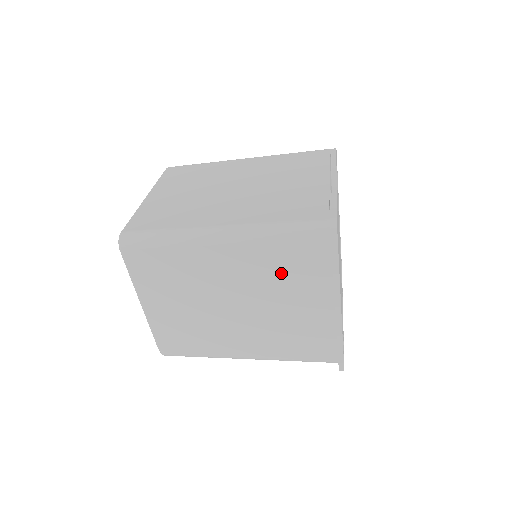
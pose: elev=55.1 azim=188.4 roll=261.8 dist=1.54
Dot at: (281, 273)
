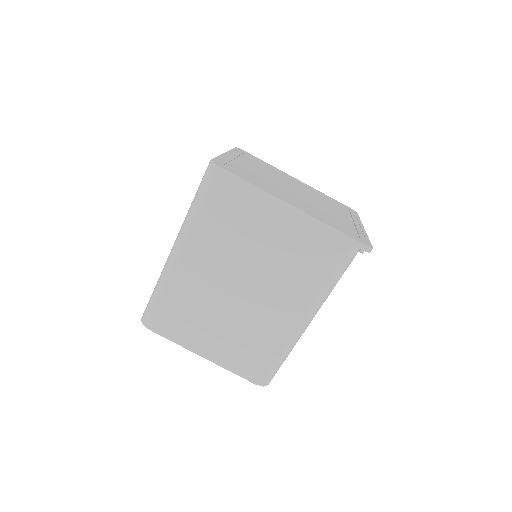
Dot at: (229, 229)
